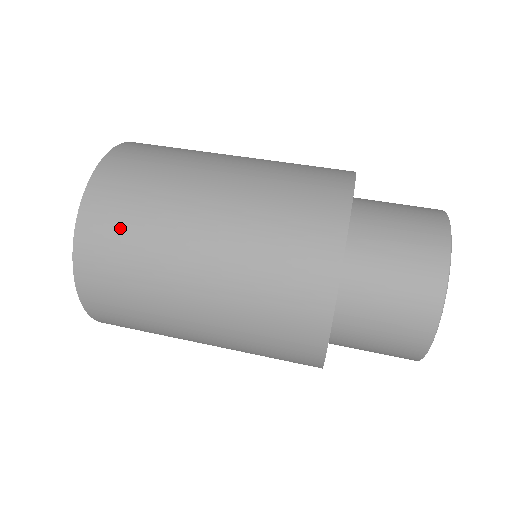
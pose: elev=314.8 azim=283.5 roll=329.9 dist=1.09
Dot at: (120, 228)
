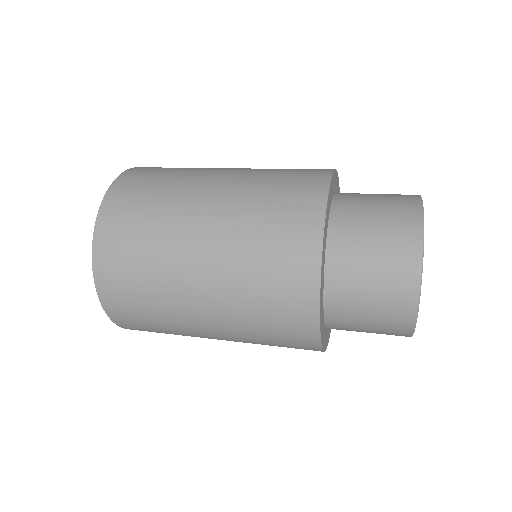
Dot at: (133, 217)
